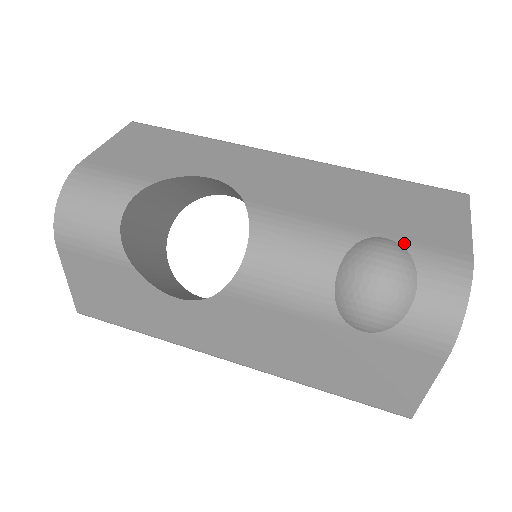
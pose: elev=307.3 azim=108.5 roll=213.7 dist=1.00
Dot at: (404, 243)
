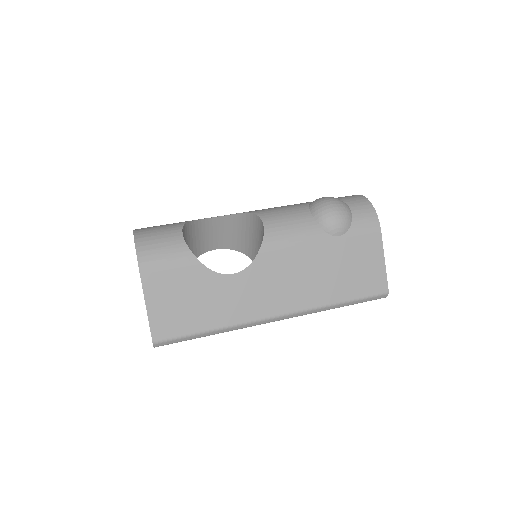
Dot at: occluded
